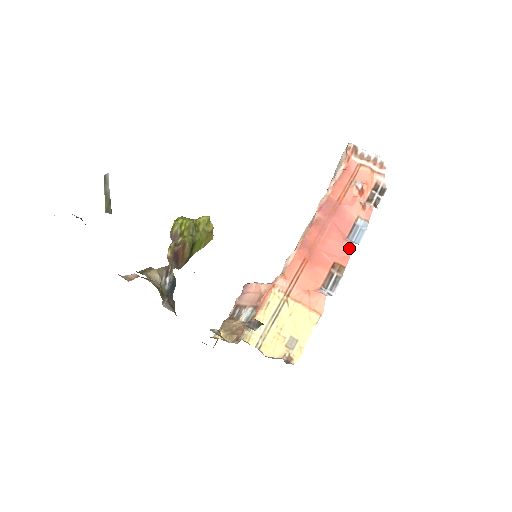
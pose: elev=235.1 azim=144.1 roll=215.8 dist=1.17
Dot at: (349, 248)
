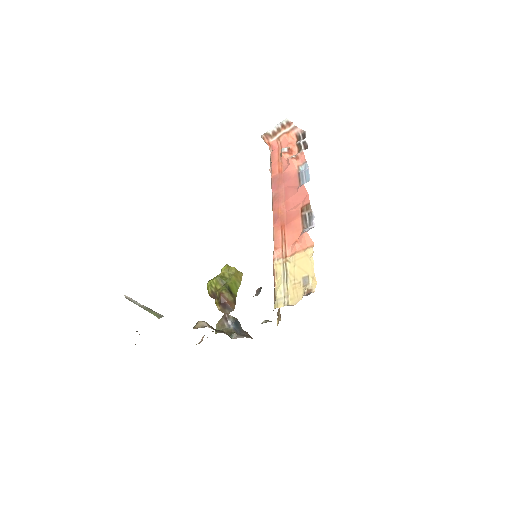
Dot at: (303, 190)
